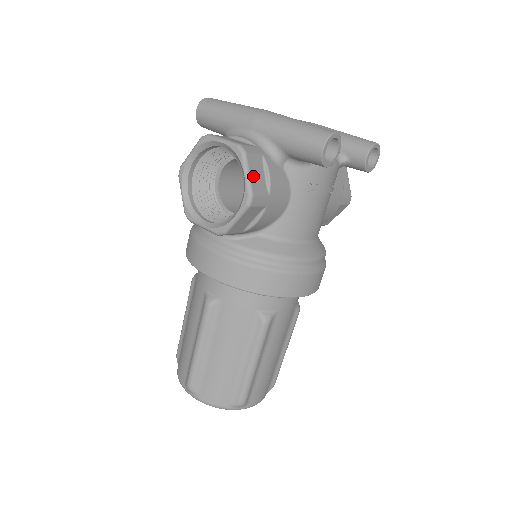
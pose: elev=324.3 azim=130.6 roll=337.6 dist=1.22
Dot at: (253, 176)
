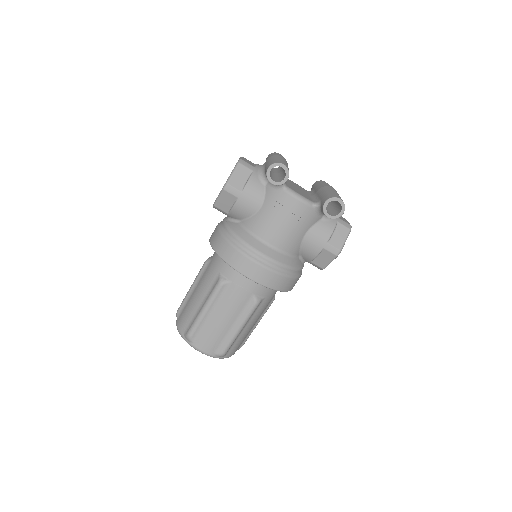
Dot at: (236, 176)
